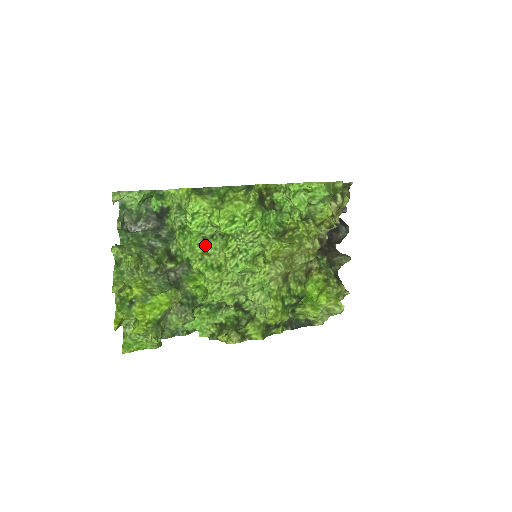
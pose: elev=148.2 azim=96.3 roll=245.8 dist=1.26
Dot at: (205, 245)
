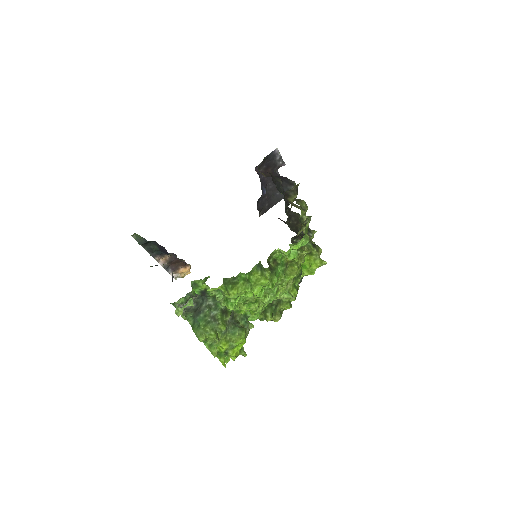
Dot at: (244, 299)
